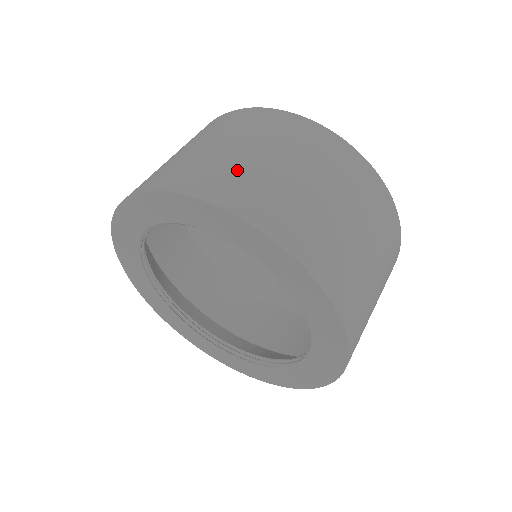
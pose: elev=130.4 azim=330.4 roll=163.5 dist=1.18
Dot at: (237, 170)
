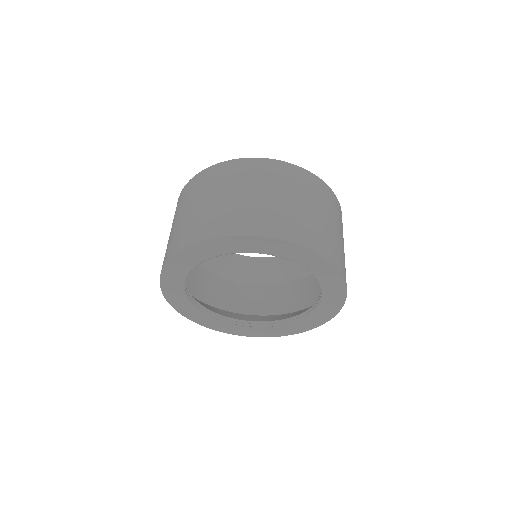
Dot at: (321, 229)
